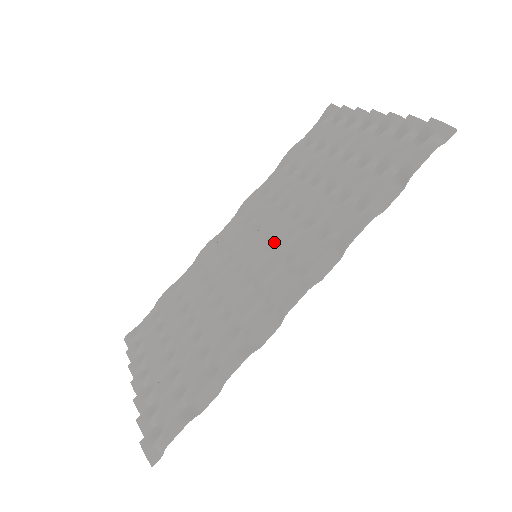
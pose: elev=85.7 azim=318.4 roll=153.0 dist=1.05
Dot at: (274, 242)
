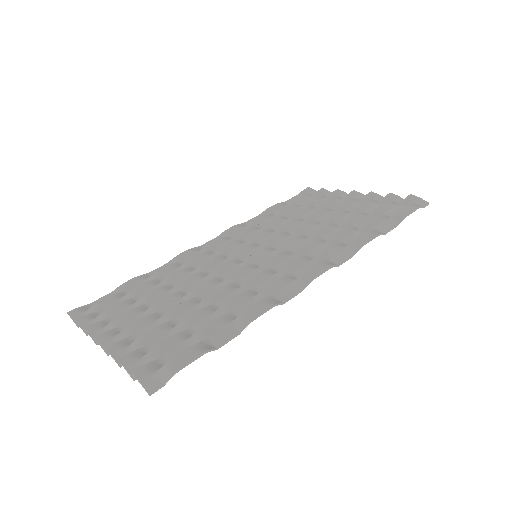
Dot at: (279, 246)
